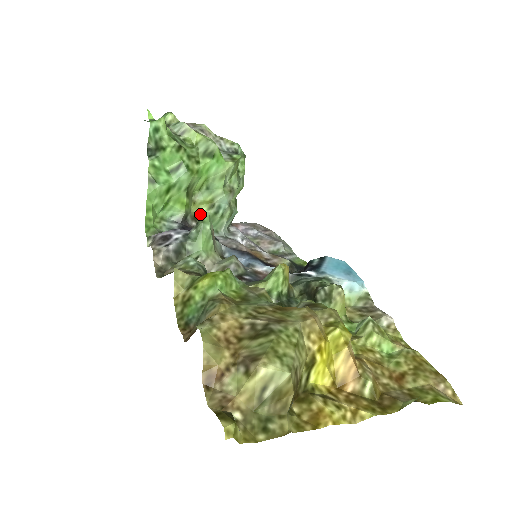
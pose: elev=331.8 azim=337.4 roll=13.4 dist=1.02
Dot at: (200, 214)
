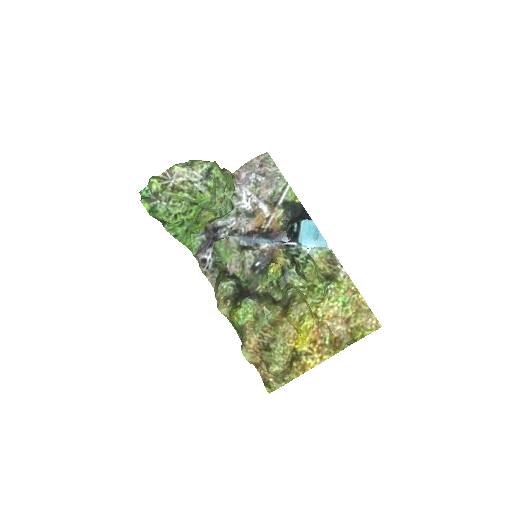
Dot at: (212, 219)
